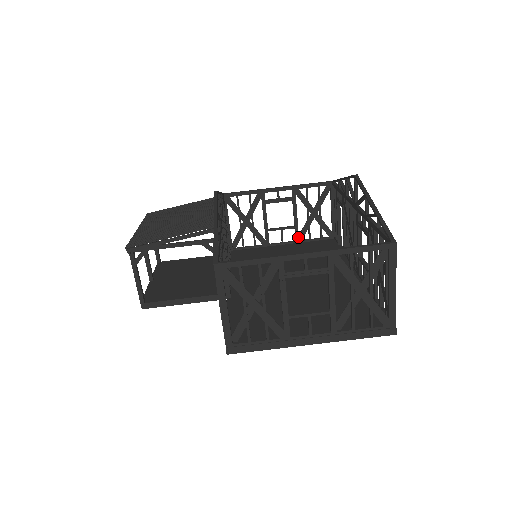
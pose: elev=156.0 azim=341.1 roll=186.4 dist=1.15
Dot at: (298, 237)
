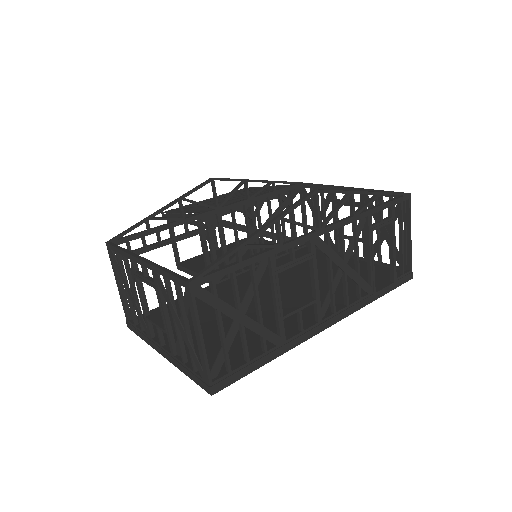
Dot at: (366, 254)
